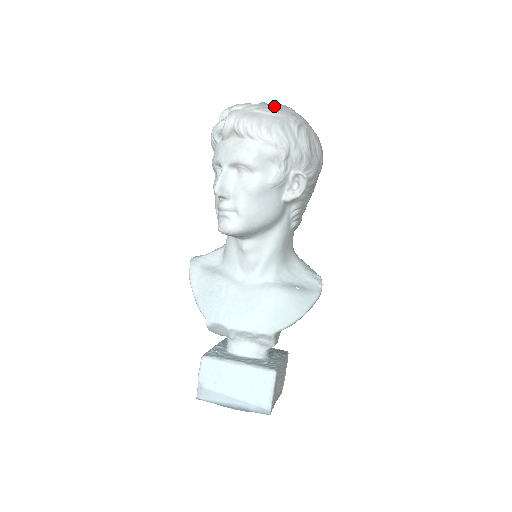
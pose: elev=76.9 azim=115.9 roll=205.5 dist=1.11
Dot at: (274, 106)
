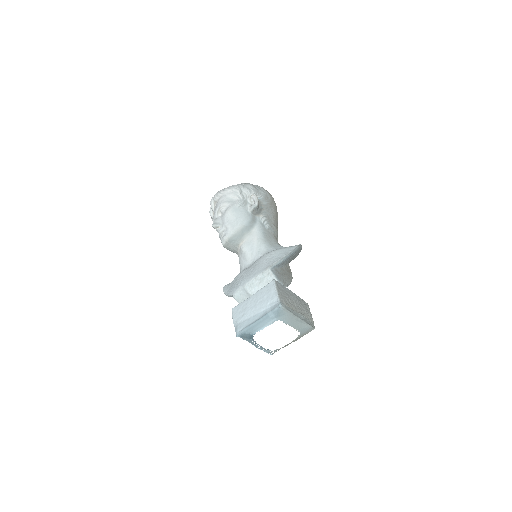
Dot at: occluded
